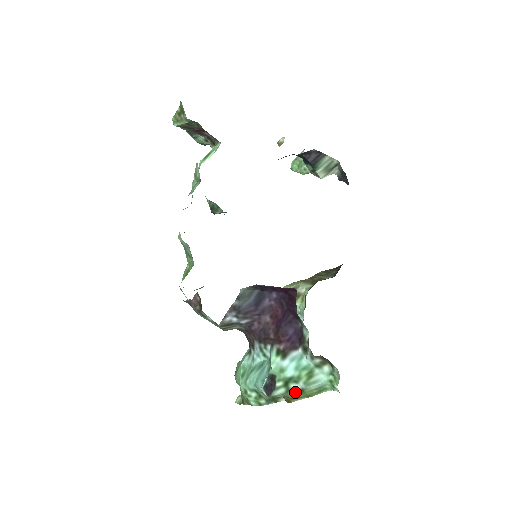
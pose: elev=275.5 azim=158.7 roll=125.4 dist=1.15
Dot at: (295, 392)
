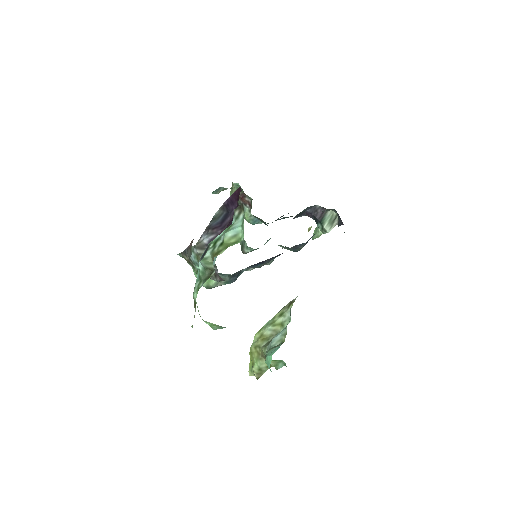
Dot at: (218, 246)
